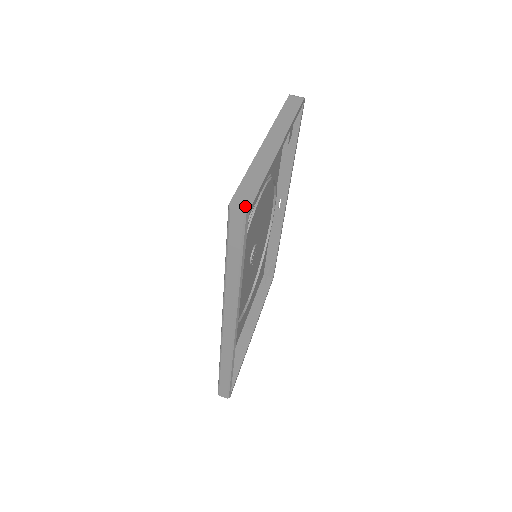
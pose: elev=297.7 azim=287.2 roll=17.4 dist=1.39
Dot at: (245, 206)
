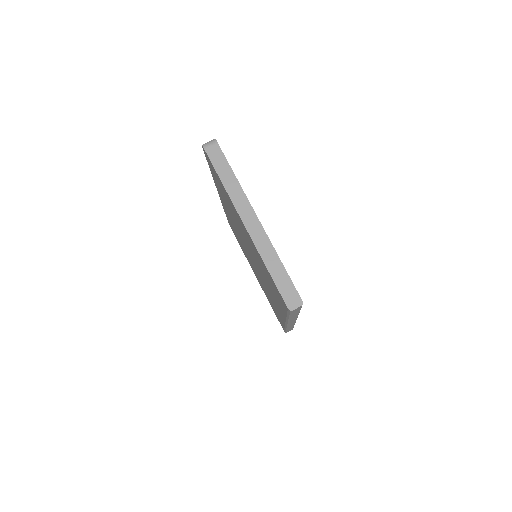
Dot at: (297, 300)
